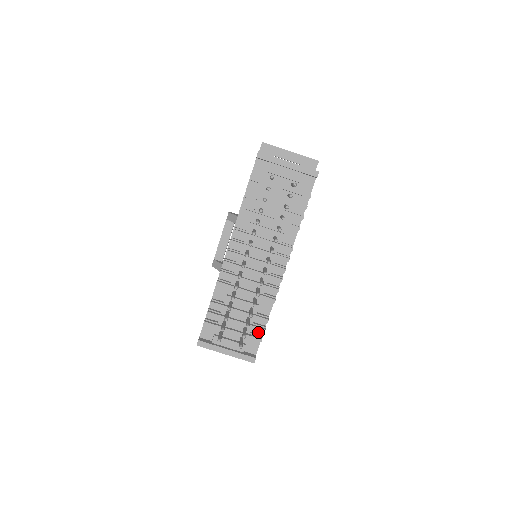
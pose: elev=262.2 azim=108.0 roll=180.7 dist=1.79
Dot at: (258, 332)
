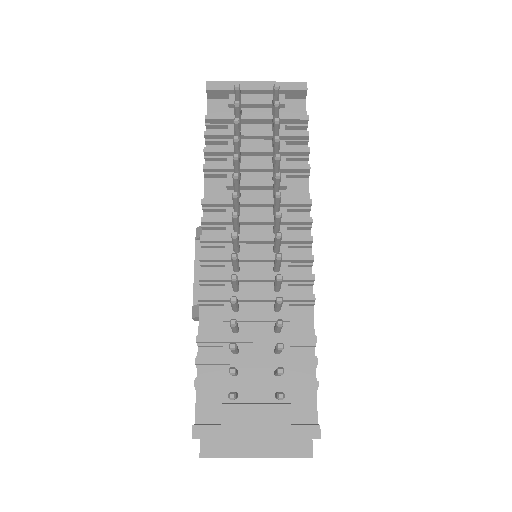
Dot at: (305, 374)
